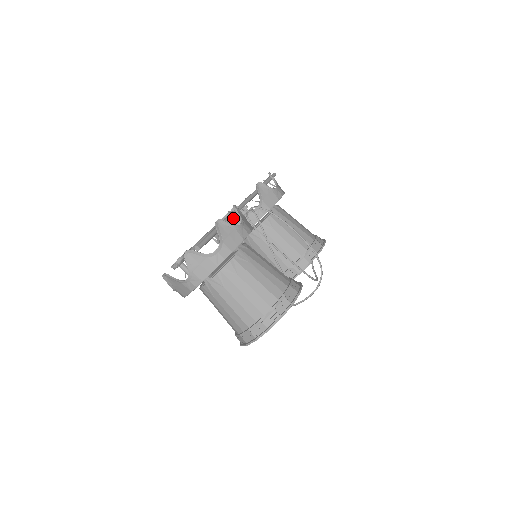
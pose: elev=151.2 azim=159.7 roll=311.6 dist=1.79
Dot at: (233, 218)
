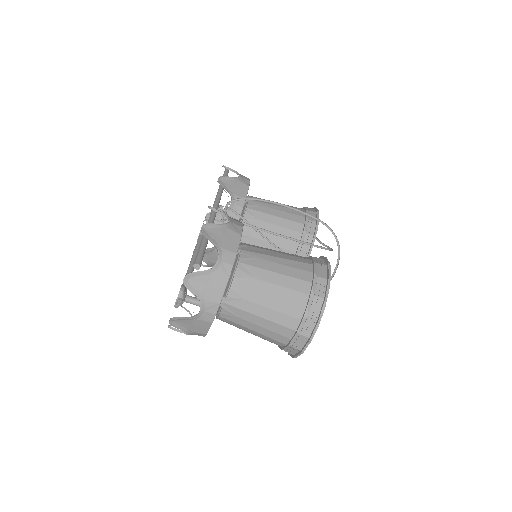
Dot at: occluded
